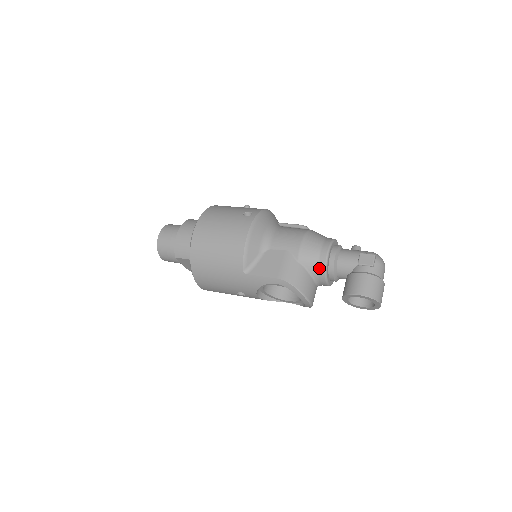
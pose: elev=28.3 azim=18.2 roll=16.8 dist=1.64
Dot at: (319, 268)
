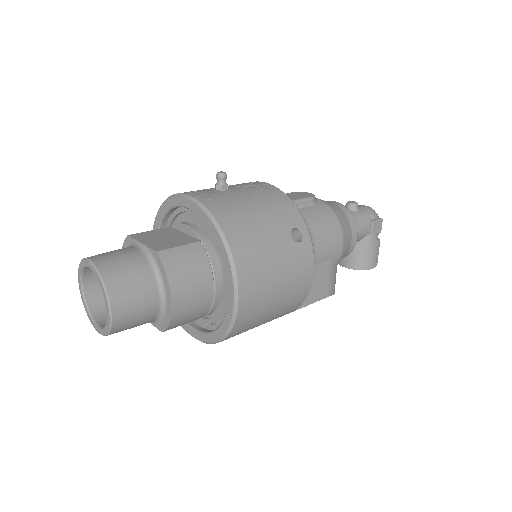
Dot at: (345, 256)
